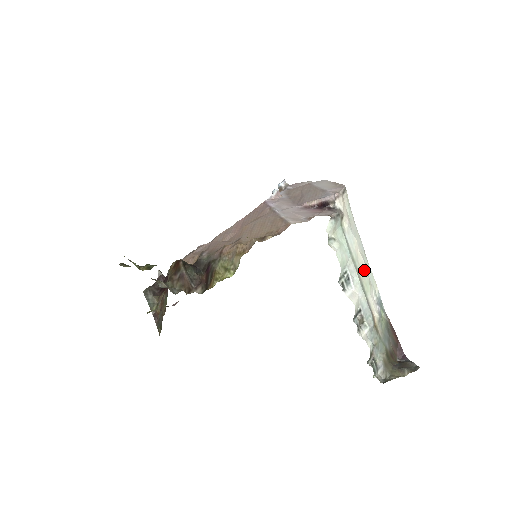
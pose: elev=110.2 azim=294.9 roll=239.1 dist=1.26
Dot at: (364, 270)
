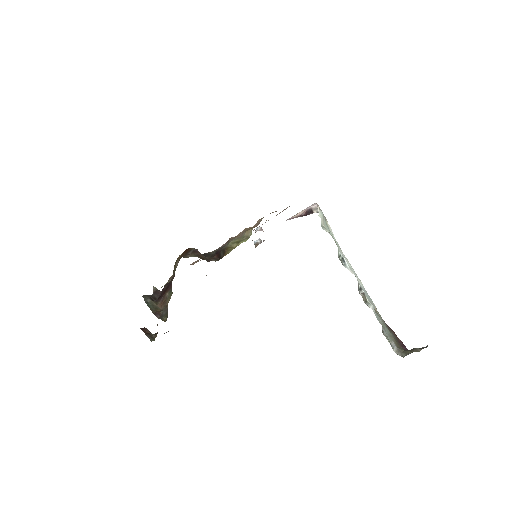
Dot at: occluded
